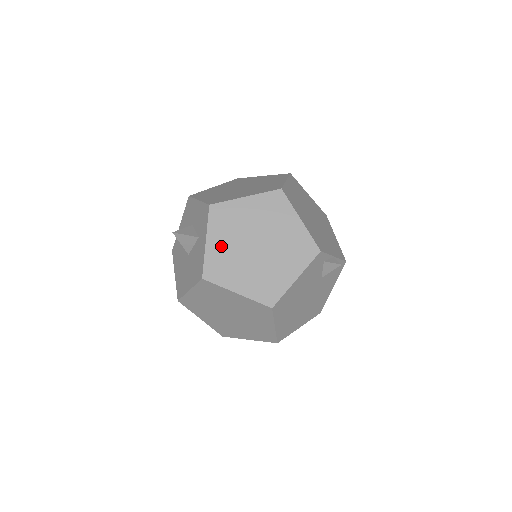
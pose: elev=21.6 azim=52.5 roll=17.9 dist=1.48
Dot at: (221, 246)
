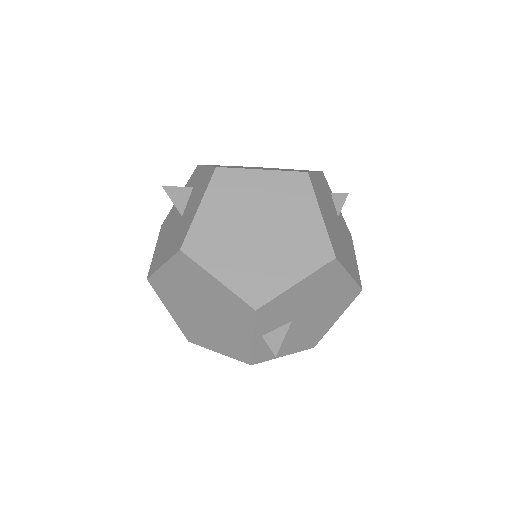
Dot at: occluded
